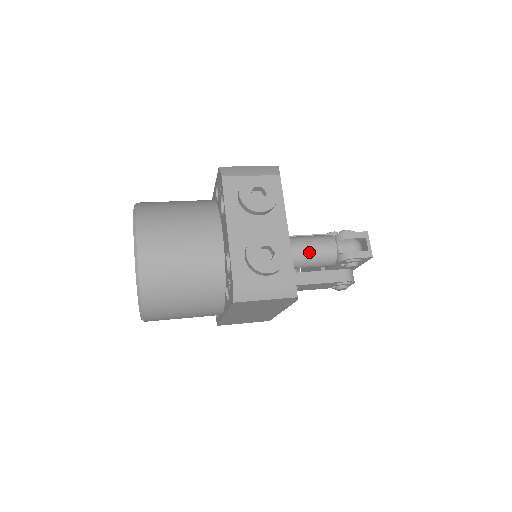
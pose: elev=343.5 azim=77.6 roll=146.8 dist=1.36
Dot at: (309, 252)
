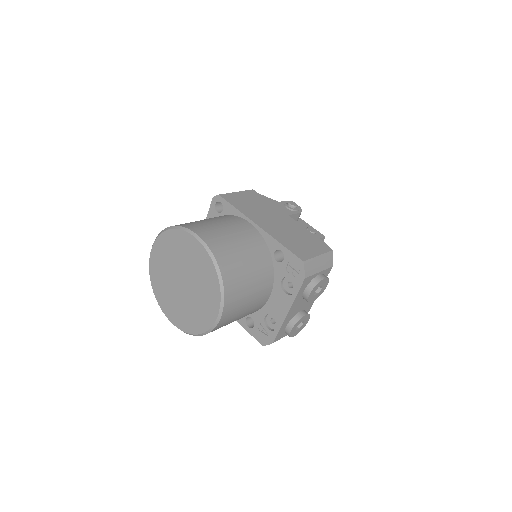
Dot at: occluded
